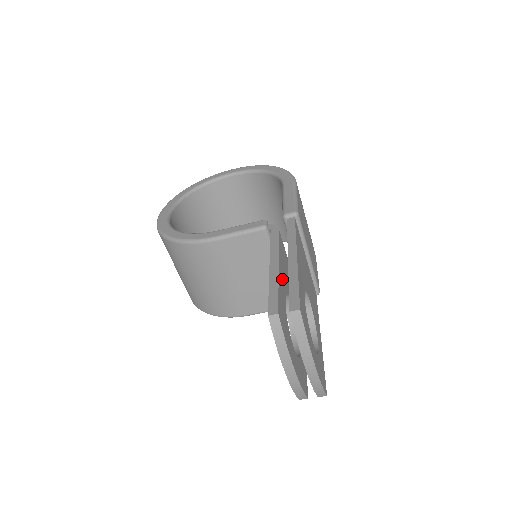
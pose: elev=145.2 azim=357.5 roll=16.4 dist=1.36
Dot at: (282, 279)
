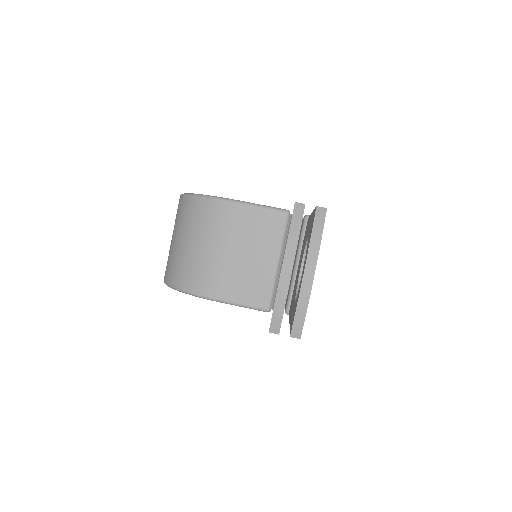
Dot at: occluded
